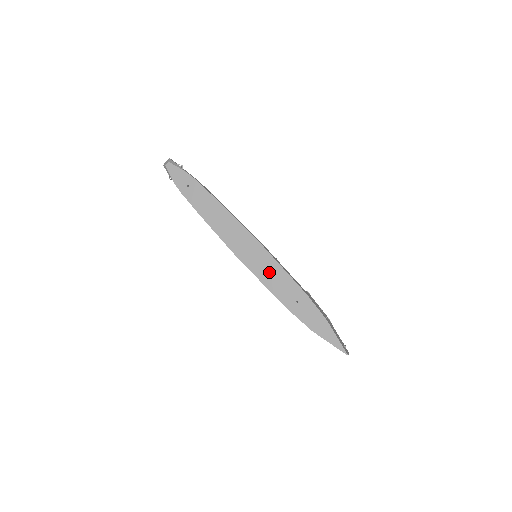
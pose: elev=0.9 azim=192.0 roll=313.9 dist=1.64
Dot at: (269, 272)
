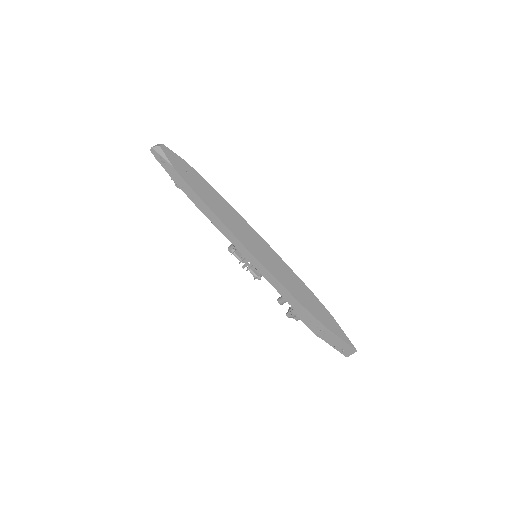
Dot at: (278, 268)
